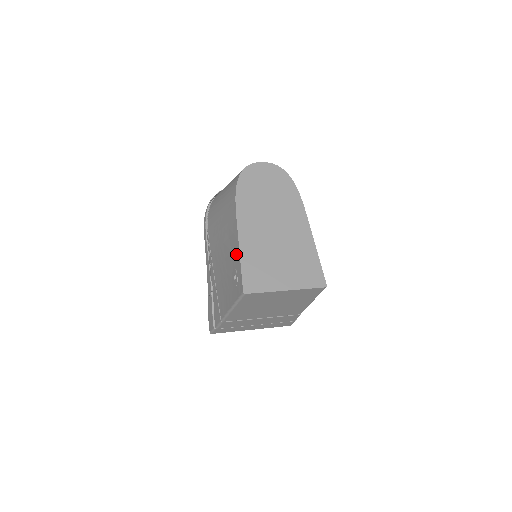
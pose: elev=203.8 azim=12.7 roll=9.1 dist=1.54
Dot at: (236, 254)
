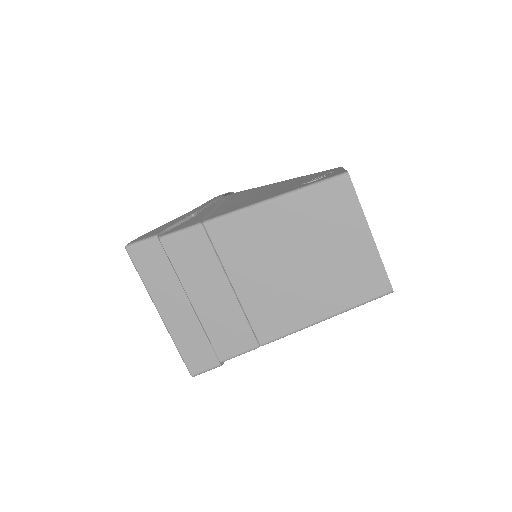
Dot at: (332, 171)
